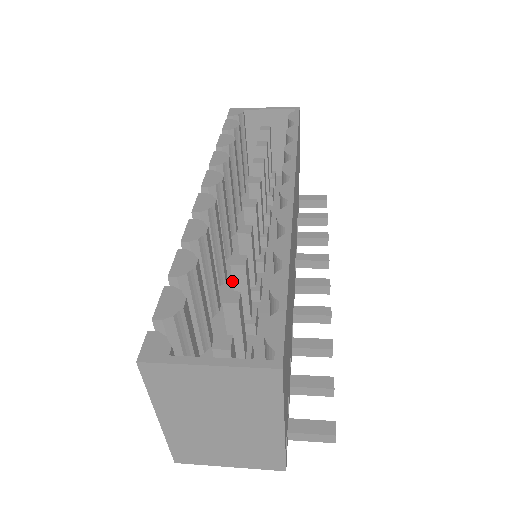
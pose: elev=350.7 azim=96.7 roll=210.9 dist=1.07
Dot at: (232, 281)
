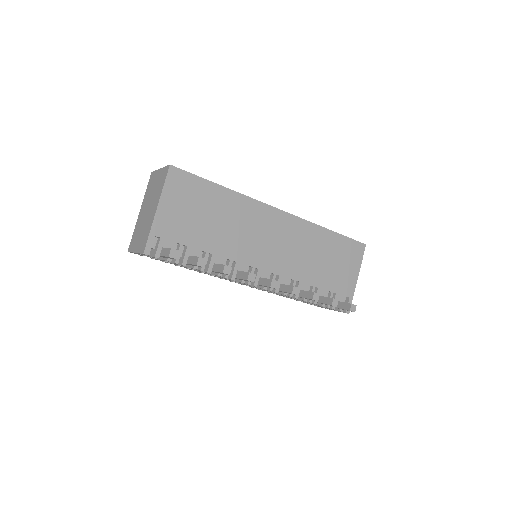
Dot at: occluded
